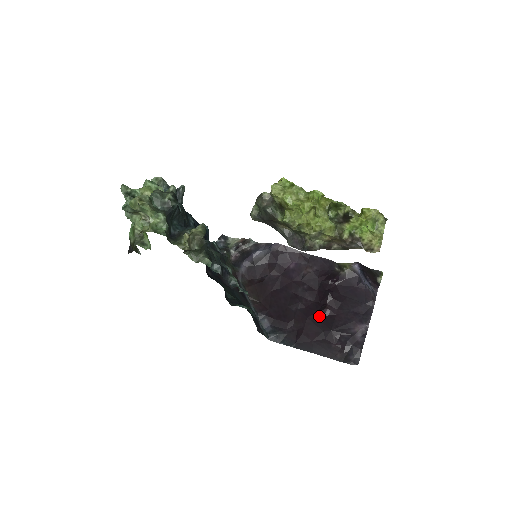
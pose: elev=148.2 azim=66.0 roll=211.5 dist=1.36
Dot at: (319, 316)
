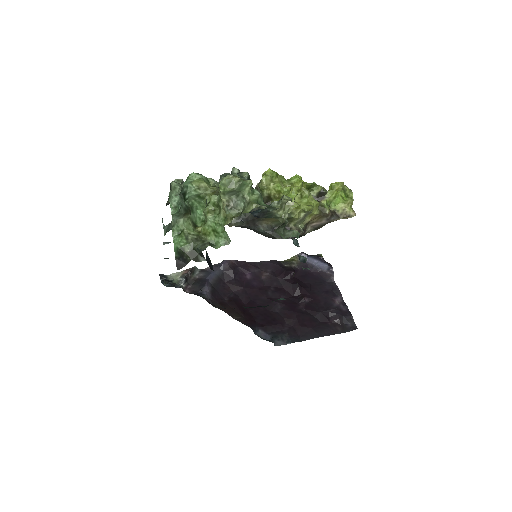
Dot at: (302, 306)
